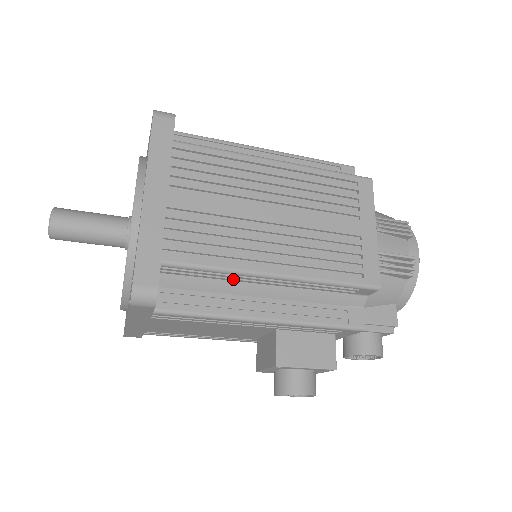
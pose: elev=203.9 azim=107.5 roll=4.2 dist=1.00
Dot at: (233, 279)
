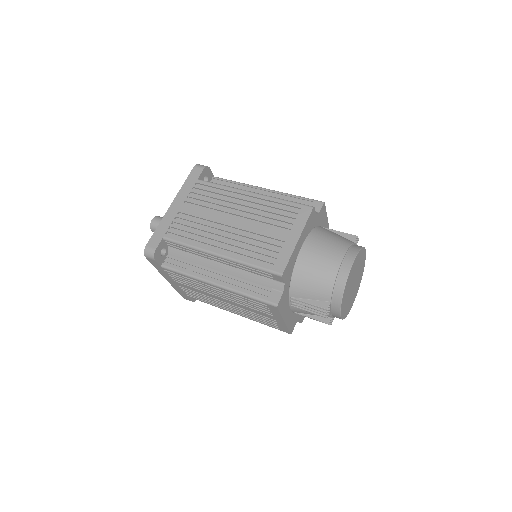
Dot at: occluded
